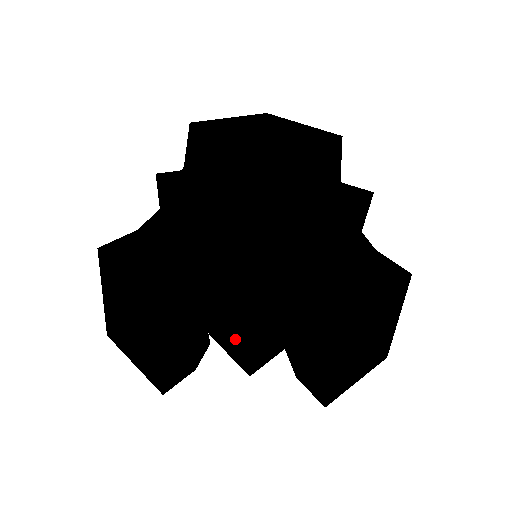
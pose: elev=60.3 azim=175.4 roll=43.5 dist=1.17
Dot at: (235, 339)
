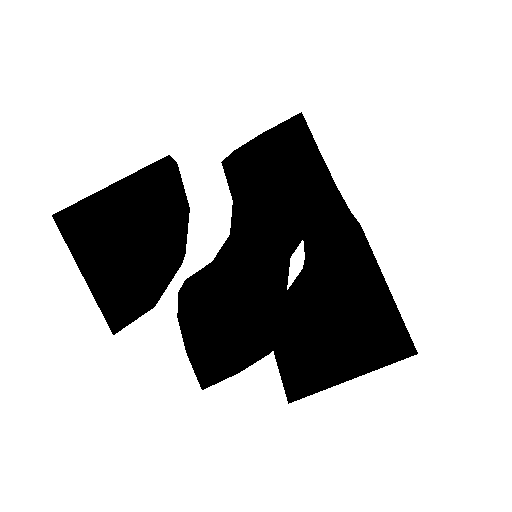
Dot at: occluded
